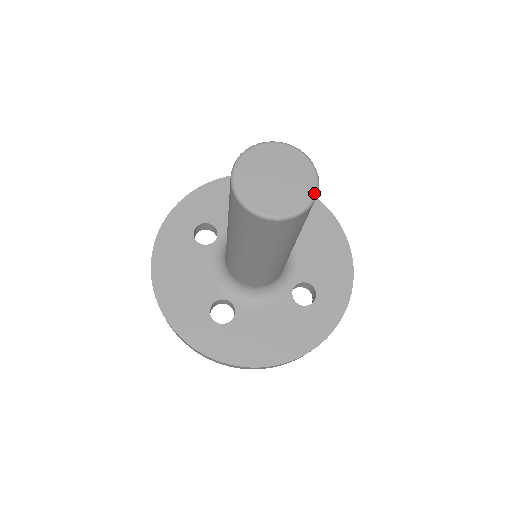
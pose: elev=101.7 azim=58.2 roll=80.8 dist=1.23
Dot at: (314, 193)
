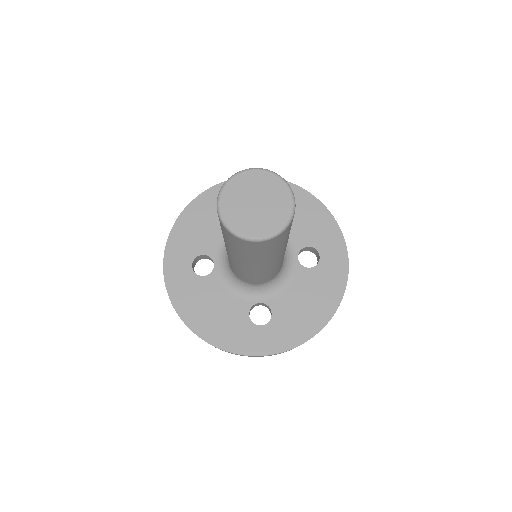
Dot at: (291, 194)
